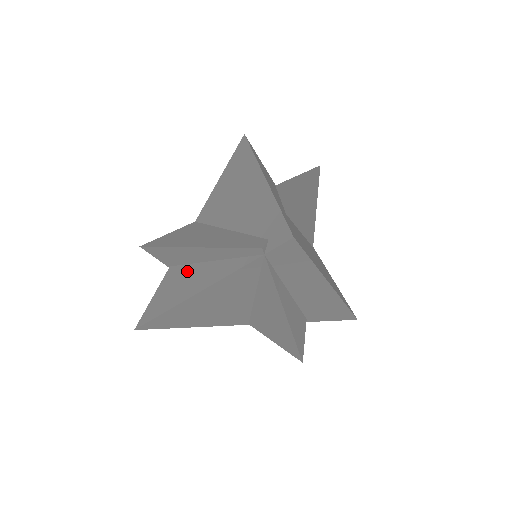
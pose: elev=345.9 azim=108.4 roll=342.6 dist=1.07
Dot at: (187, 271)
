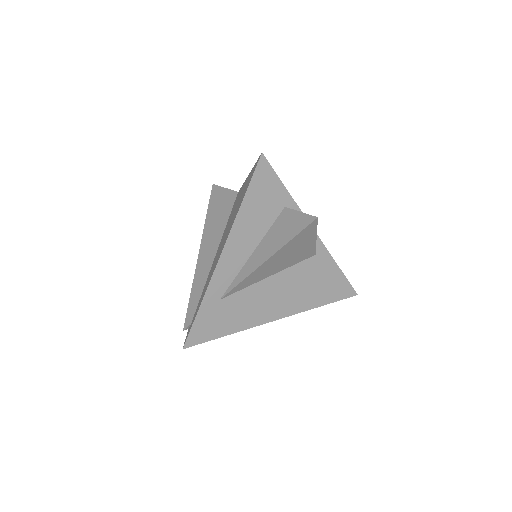
Dot at: occluded
